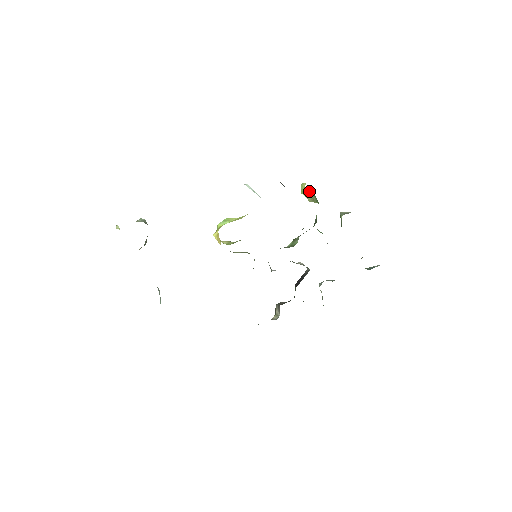
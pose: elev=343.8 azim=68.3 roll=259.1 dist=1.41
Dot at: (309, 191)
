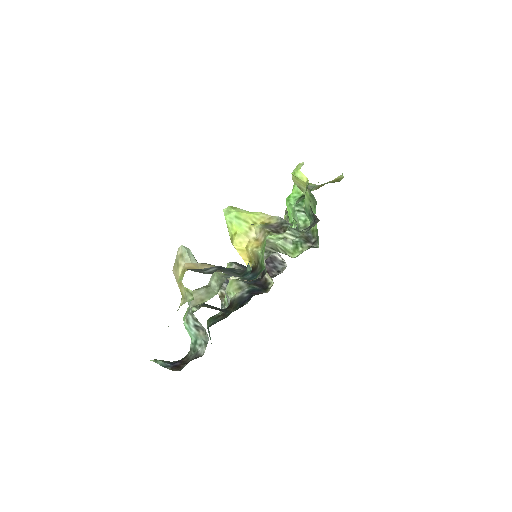
Dot at: (307, 188)
